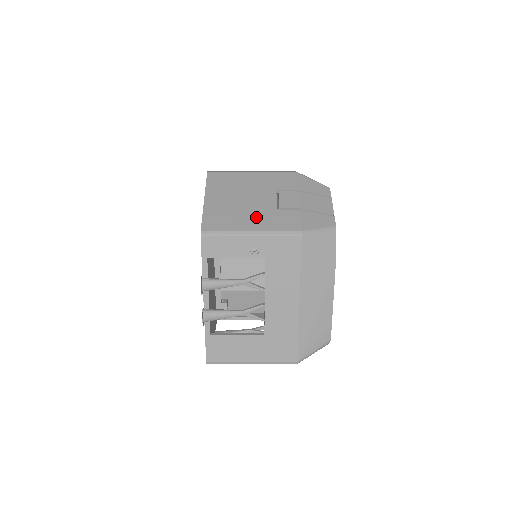
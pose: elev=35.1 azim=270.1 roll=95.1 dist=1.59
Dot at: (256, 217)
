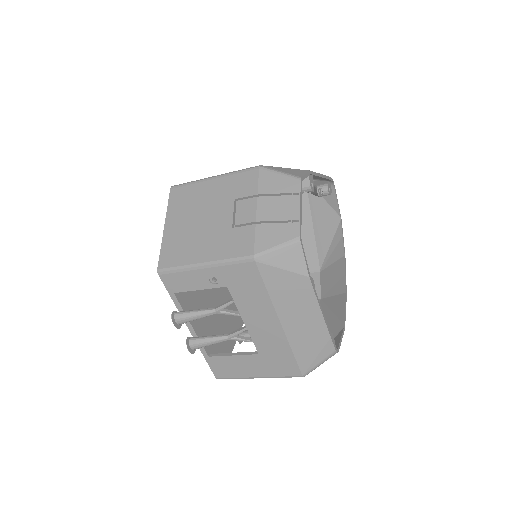
Dot at: (210, 242)
